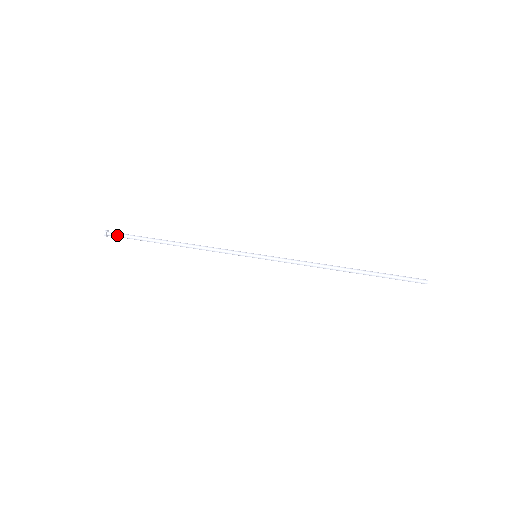
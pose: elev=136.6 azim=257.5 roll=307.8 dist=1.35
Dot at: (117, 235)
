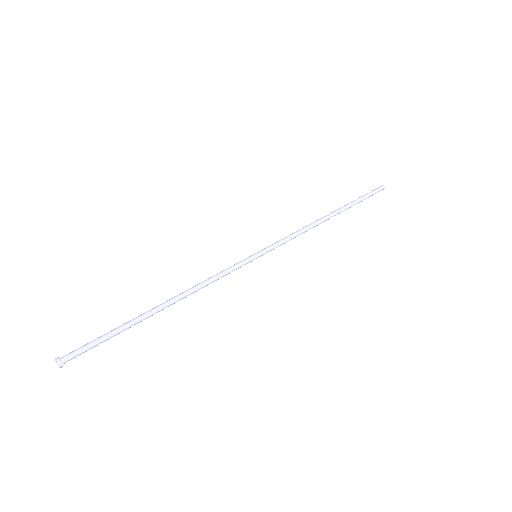
Dot at: (79, 353)
